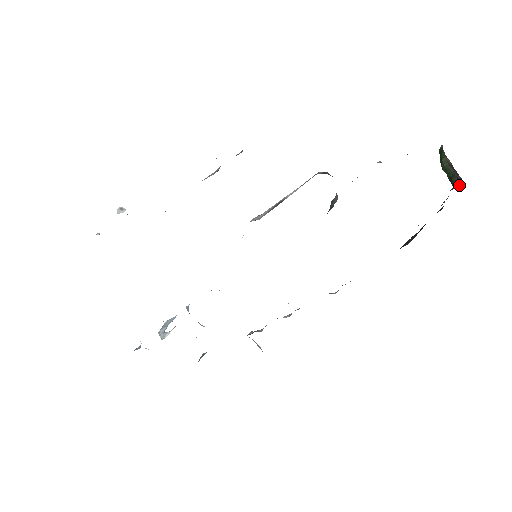
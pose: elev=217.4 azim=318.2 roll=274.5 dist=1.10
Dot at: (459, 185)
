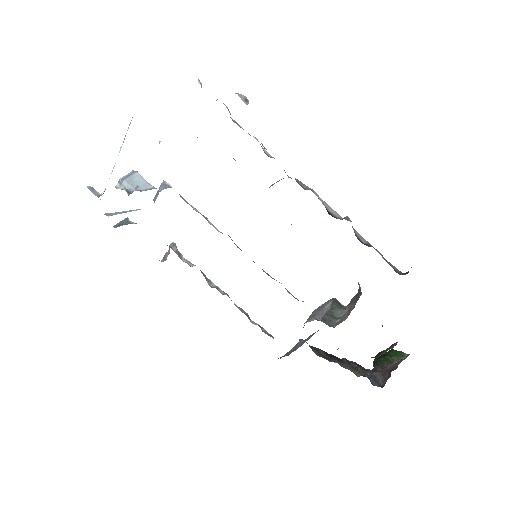
Dot at: (376, 367)
